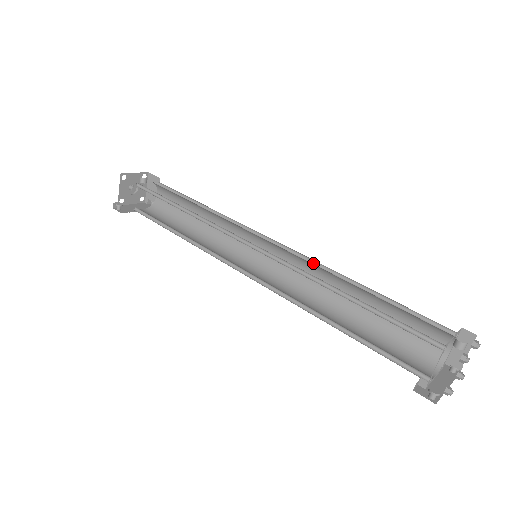
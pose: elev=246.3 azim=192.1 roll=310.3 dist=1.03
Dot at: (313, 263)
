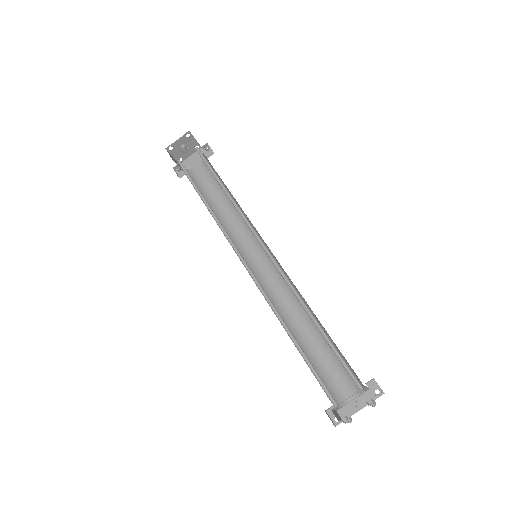
Dot at: (288, 280)
